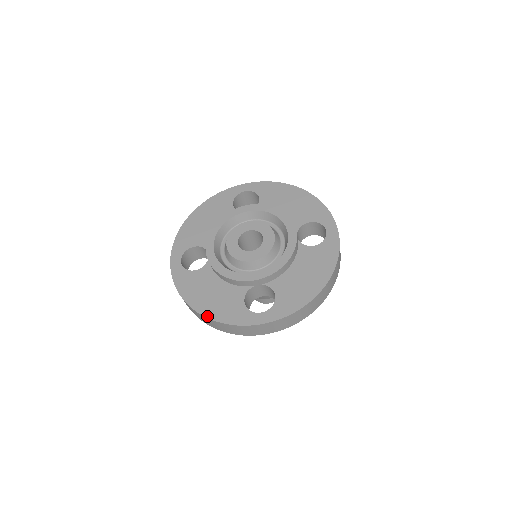
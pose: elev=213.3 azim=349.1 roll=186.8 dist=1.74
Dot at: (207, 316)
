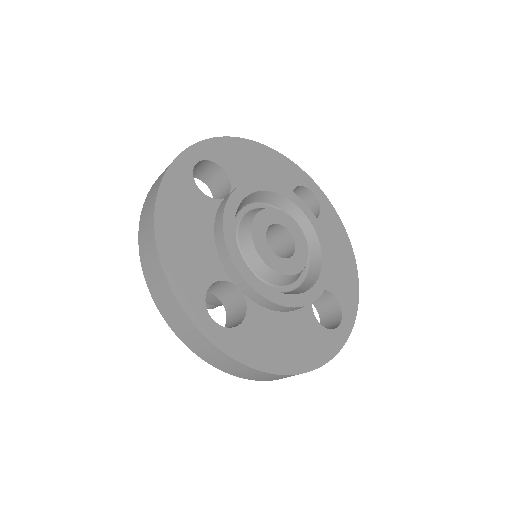
Dot at: (306, 370)
